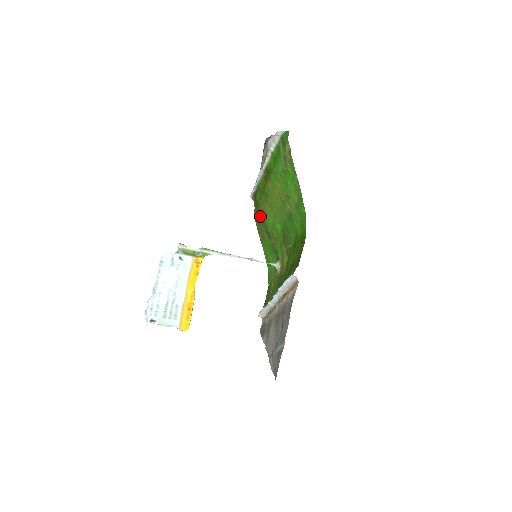
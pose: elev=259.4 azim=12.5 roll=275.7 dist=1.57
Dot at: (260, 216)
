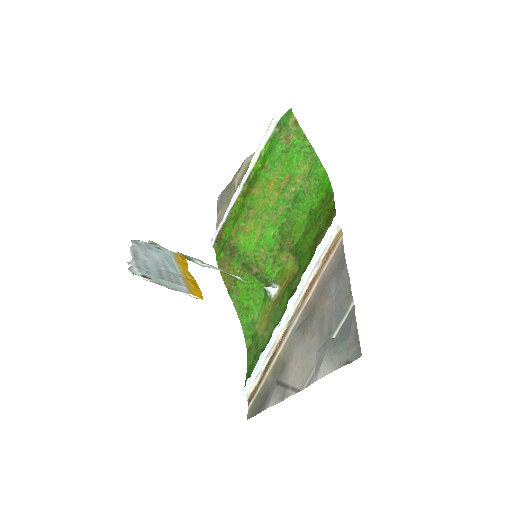
Dot at: (231, 252)
